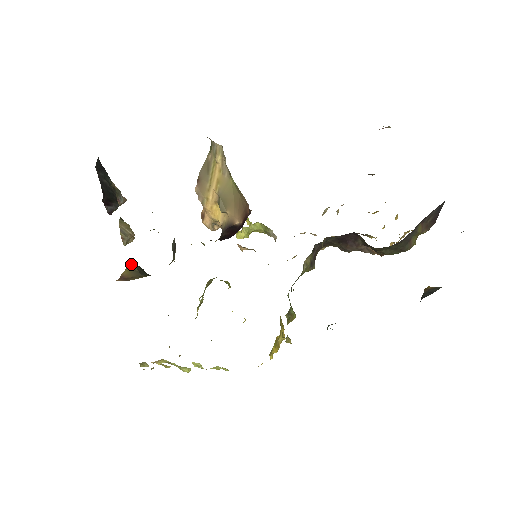
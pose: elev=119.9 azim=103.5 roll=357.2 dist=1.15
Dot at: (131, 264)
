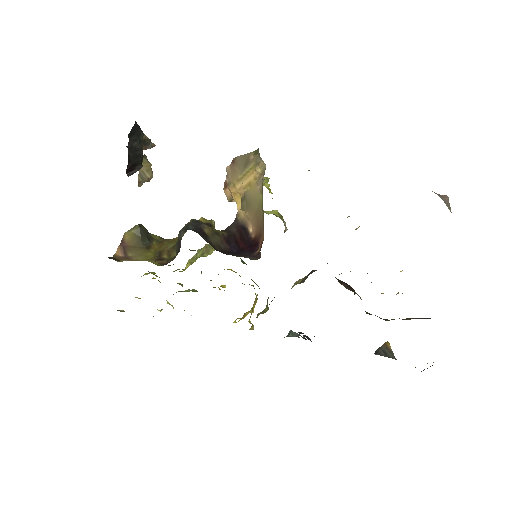
Dot at: (136, 228)
